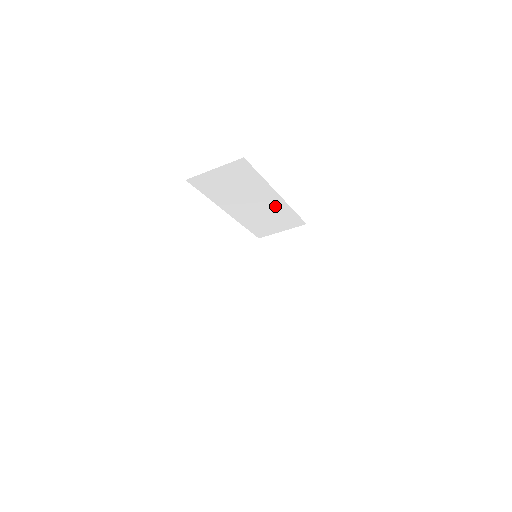
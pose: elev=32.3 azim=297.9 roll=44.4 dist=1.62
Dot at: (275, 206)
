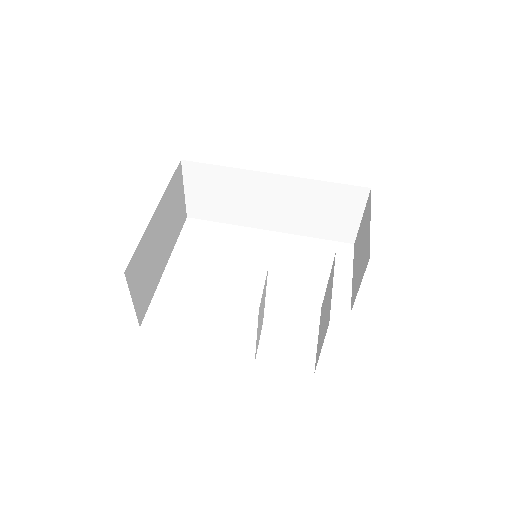
Dot at: (295, 190)
